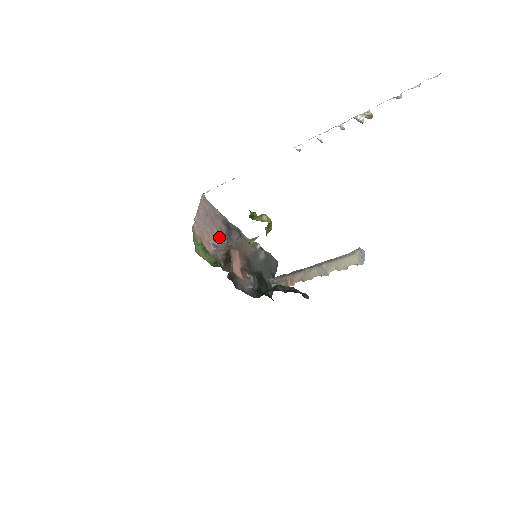
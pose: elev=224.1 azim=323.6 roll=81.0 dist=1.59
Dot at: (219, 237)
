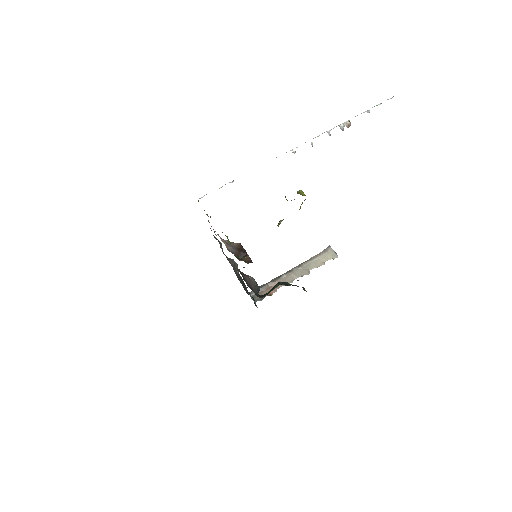
Dot at: occluded
